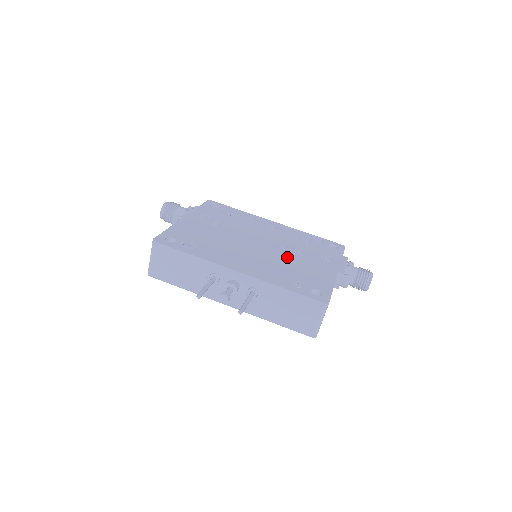
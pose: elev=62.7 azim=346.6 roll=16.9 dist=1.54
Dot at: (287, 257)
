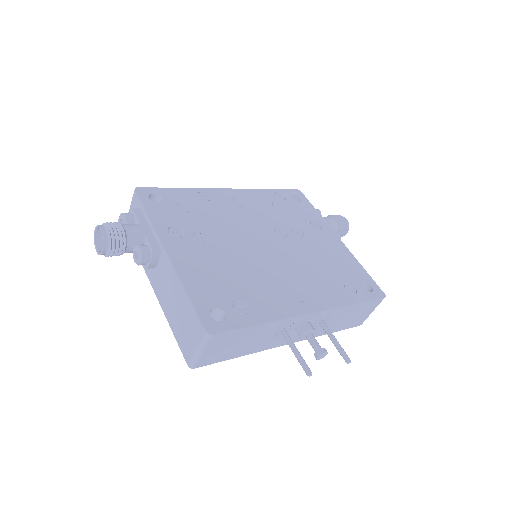
Dot at: (302, 249)
